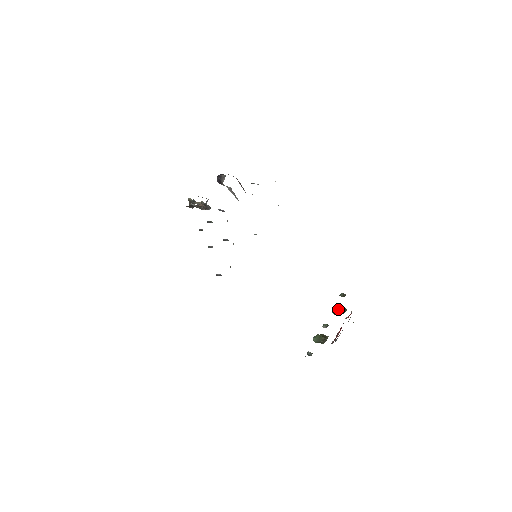
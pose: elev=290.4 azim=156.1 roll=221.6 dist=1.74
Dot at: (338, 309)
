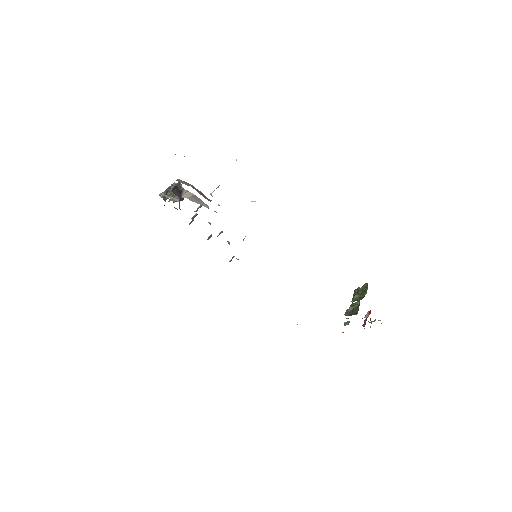
Dot at: (357, 298)
